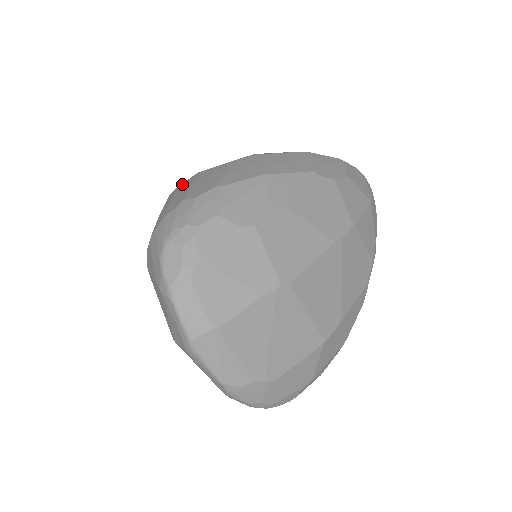
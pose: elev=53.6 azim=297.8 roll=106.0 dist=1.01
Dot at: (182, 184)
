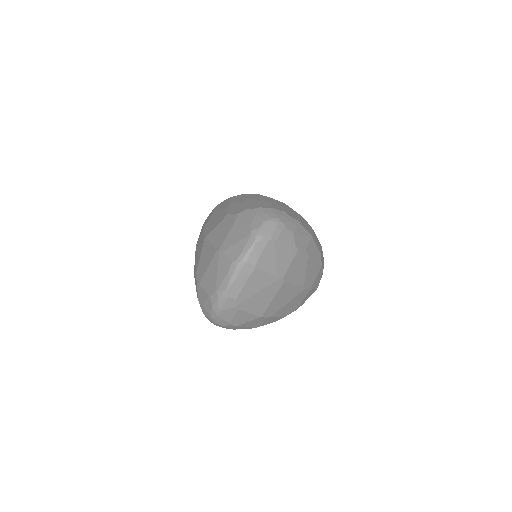
Dot at: (274, 199)
